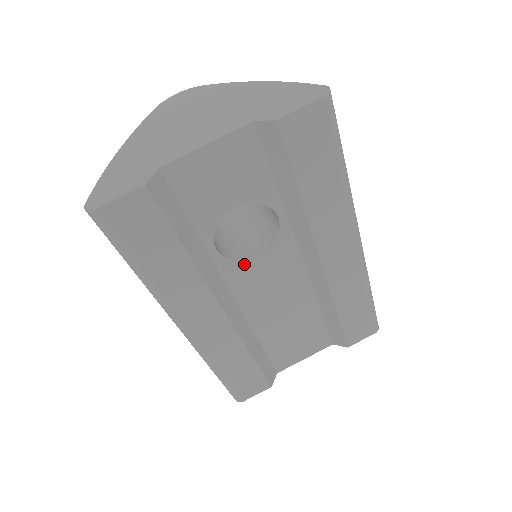
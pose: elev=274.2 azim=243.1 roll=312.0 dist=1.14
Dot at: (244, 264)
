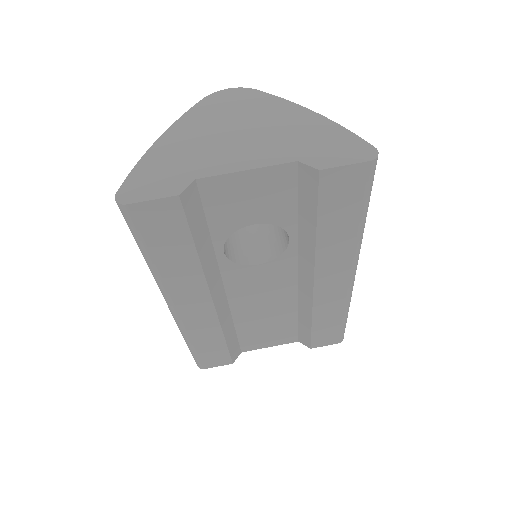
Dot at: (244, 268)
